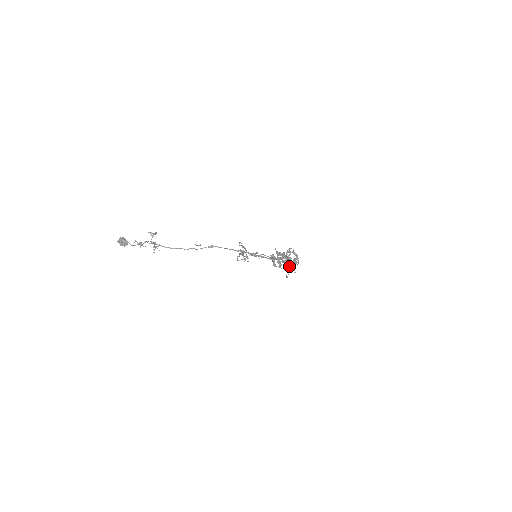
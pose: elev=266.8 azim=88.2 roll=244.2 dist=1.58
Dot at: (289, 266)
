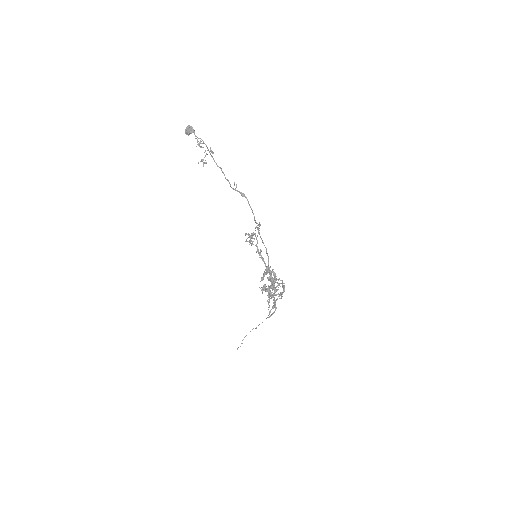
Dot at: occluded
